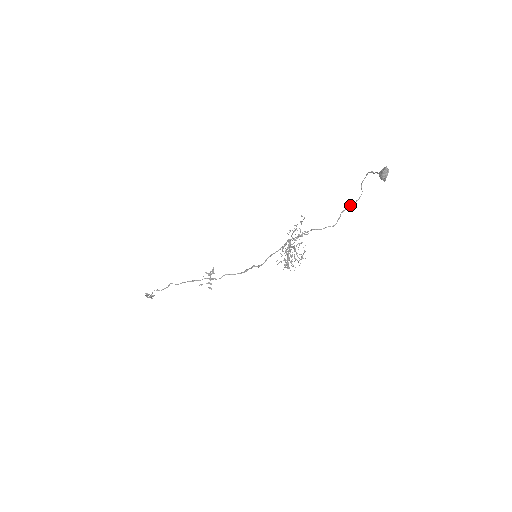
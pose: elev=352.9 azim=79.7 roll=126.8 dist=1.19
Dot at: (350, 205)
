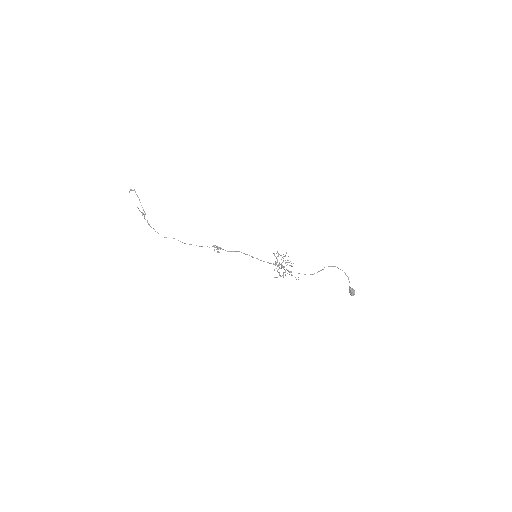
Dot at: occluded
